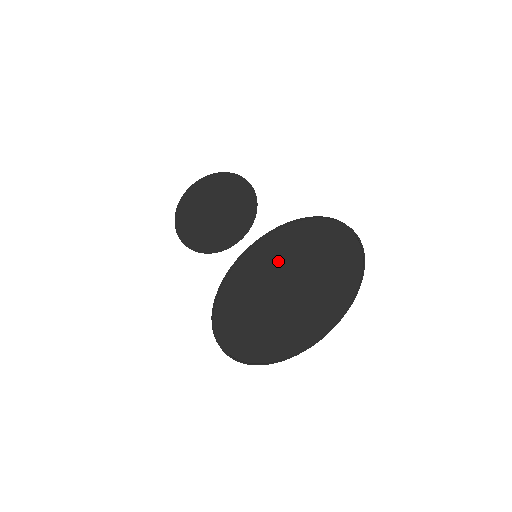
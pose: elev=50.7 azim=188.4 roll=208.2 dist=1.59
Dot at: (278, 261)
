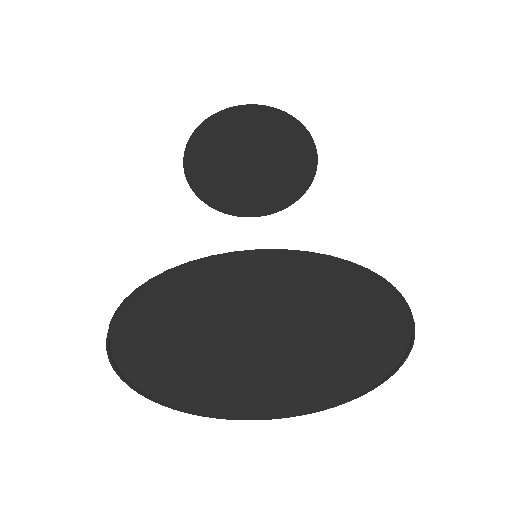
Dot at: (198, 316)
